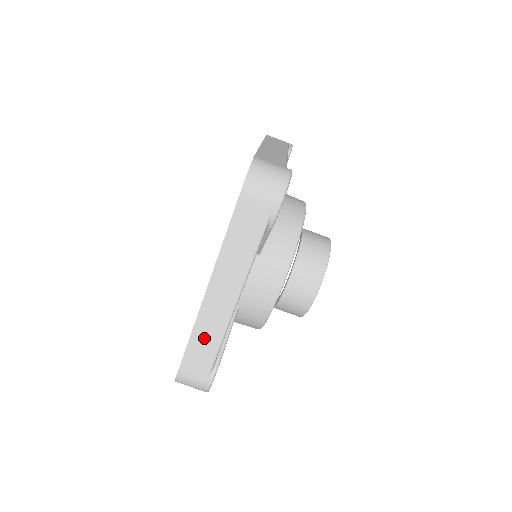
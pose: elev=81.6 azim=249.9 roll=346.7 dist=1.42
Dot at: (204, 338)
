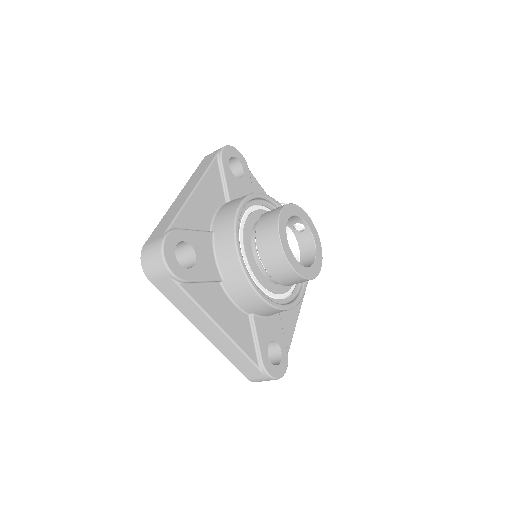
Dot at: (234, 357)
